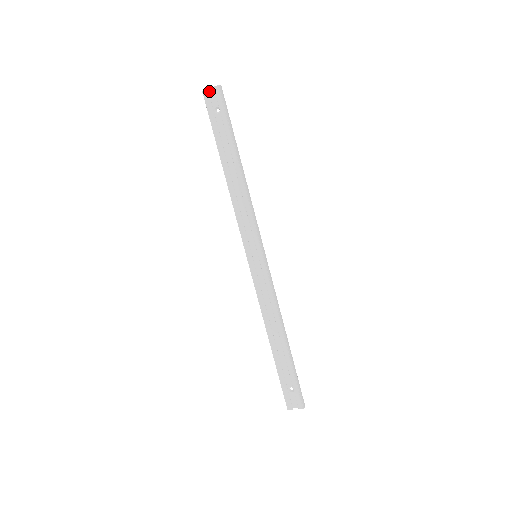
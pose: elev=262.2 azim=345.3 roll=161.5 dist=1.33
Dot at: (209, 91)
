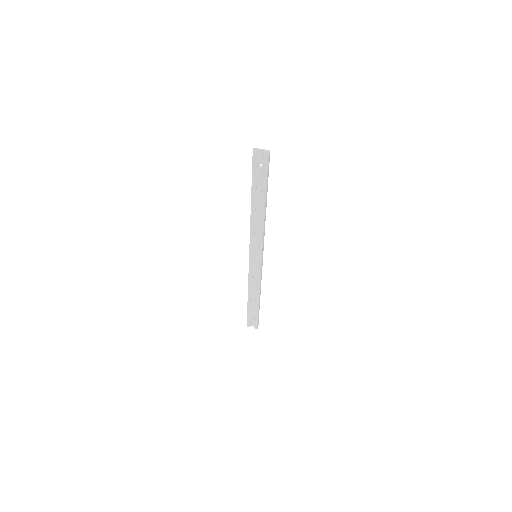
Dot at: (258, 151)
